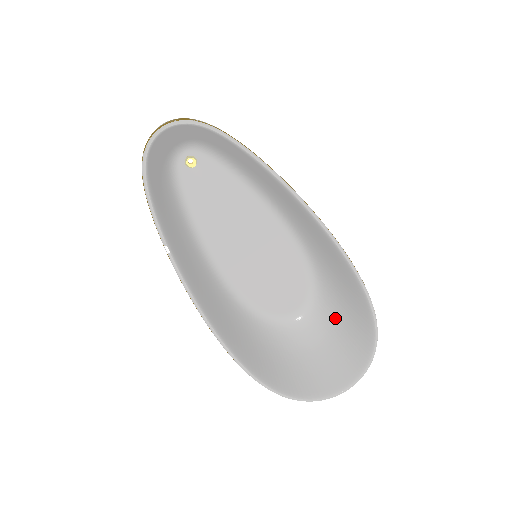
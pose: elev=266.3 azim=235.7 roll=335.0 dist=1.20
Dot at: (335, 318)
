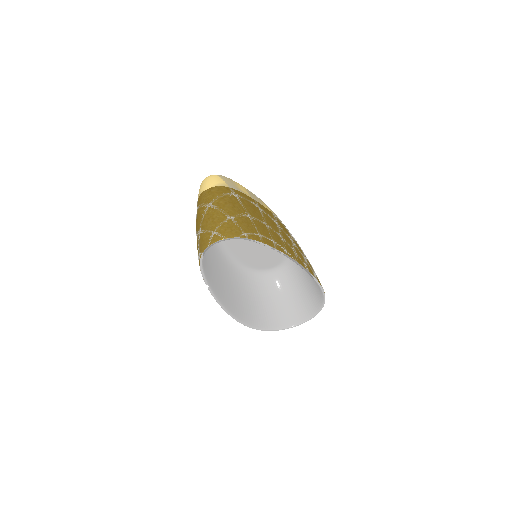
Dot at: (300, 279)
